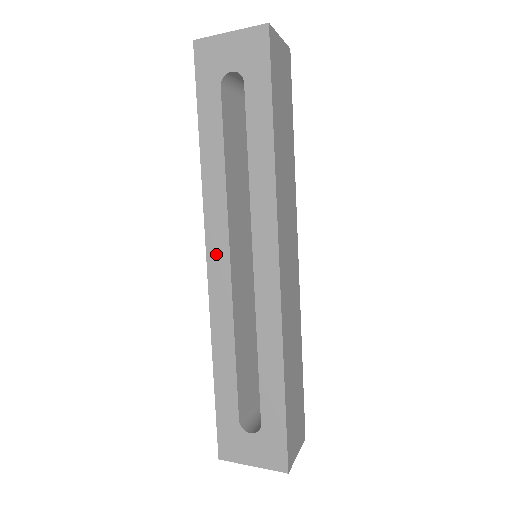
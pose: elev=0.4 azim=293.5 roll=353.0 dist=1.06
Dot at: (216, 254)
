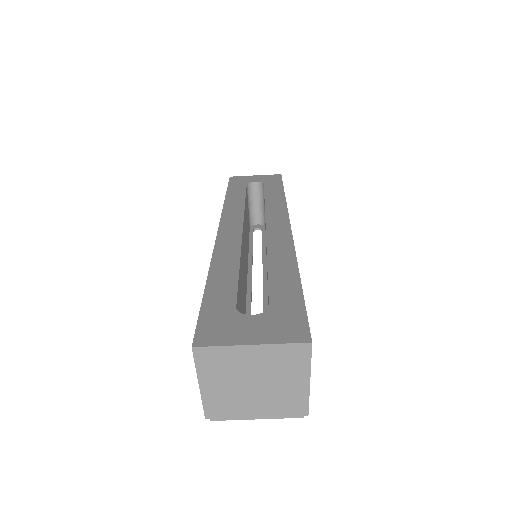
Dot at: (229, 225)
